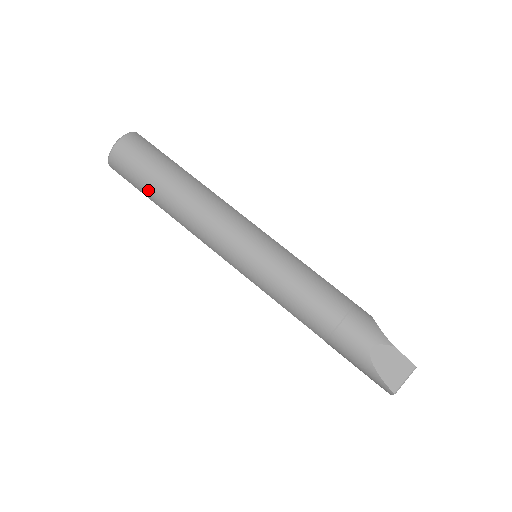
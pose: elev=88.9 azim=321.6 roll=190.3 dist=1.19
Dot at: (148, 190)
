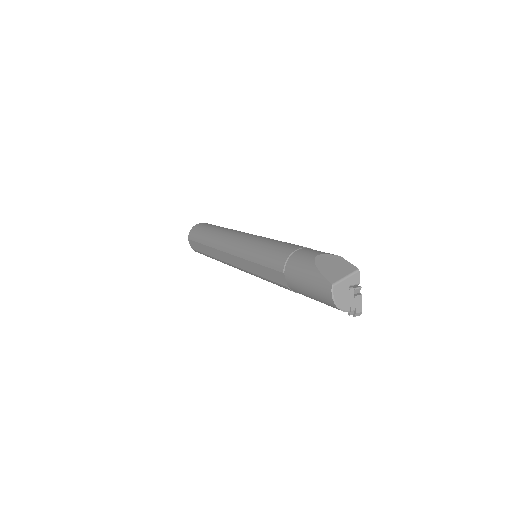
Dot at: (203, 236)
